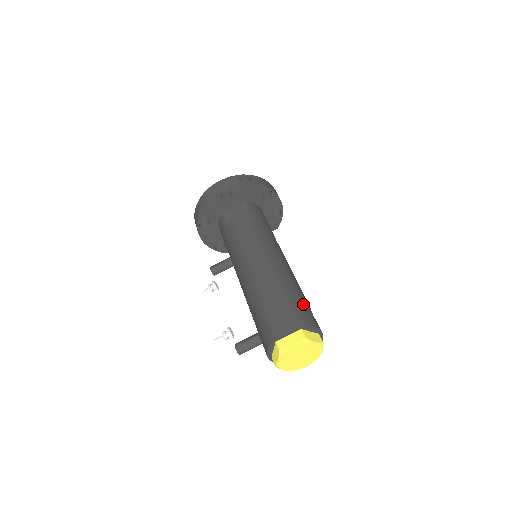
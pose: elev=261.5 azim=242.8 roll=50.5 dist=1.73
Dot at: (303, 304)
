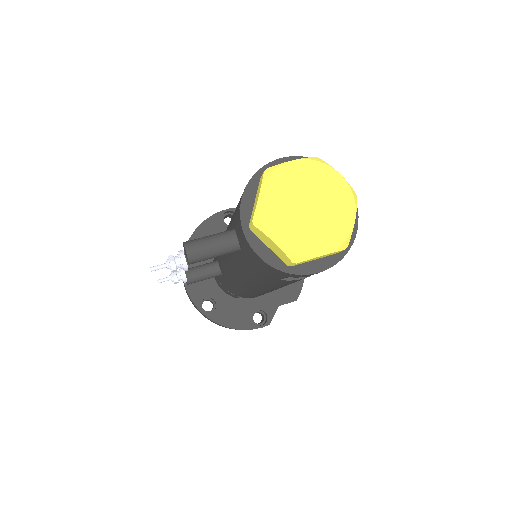
Dot at: occluded
